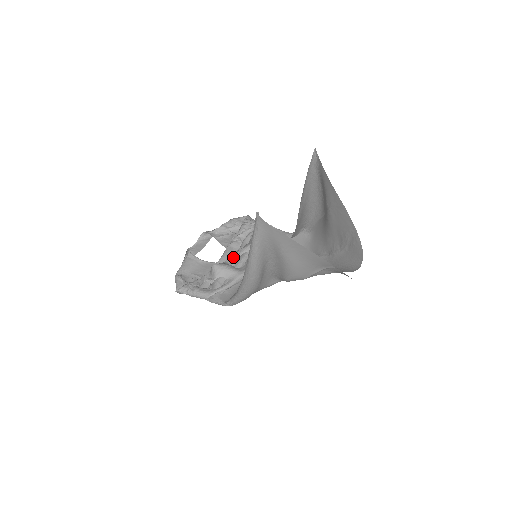
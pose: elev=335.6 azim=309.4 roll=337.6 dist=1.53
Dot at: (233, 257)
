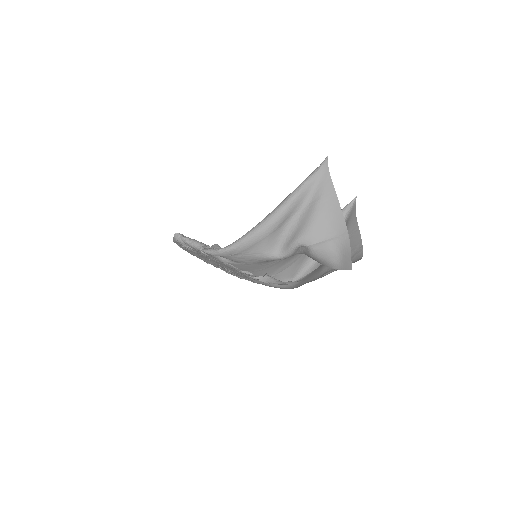
Dot at: occluded
